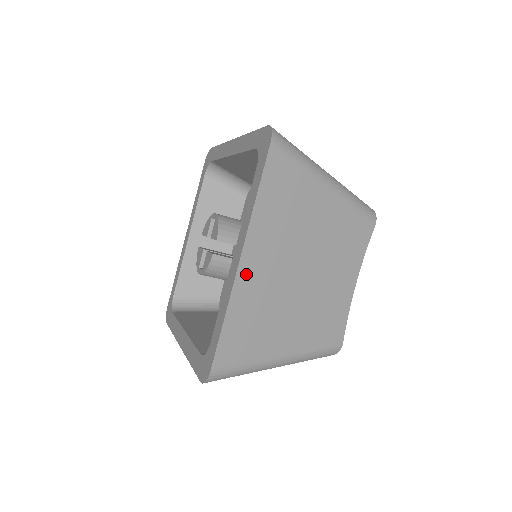
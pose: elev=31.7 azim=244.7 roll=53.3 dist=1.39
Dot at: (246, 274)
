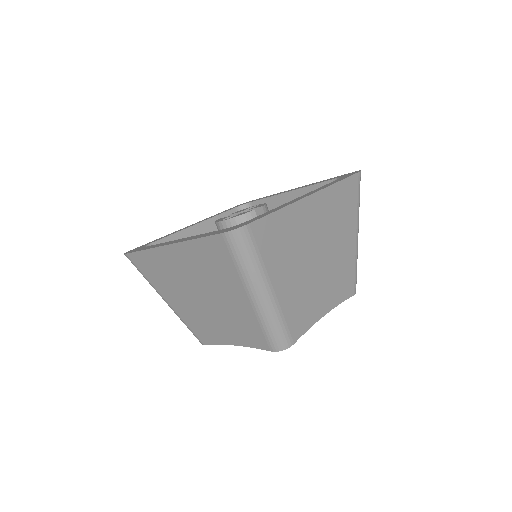
Dot at: (305, 207)
